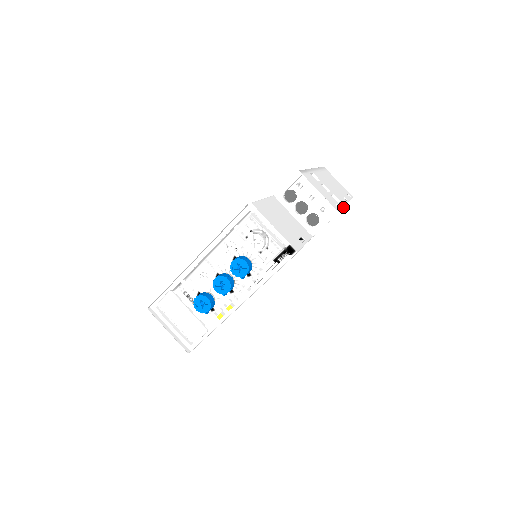
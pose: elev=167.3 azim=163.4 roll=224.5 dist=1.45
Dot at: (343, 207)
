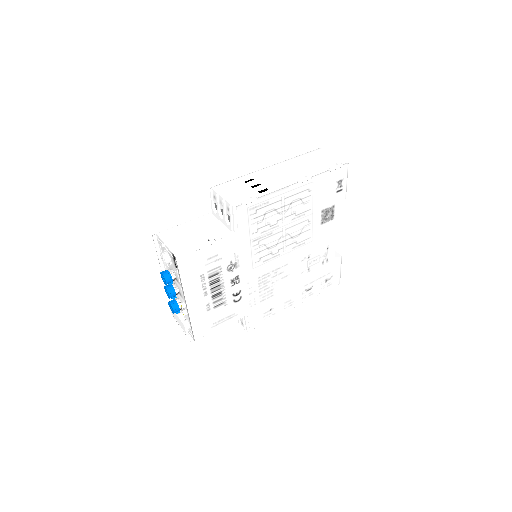
Dot at: (268, 194)
